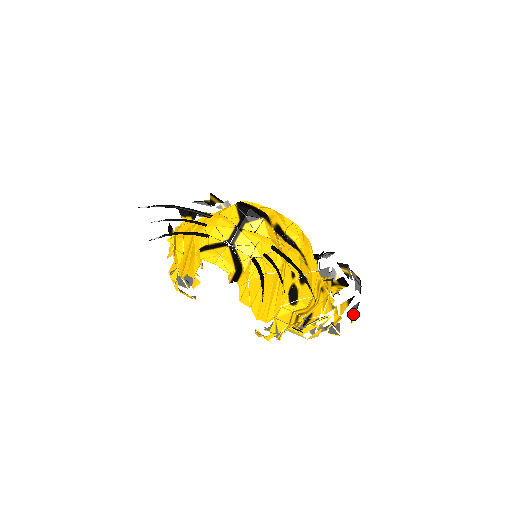
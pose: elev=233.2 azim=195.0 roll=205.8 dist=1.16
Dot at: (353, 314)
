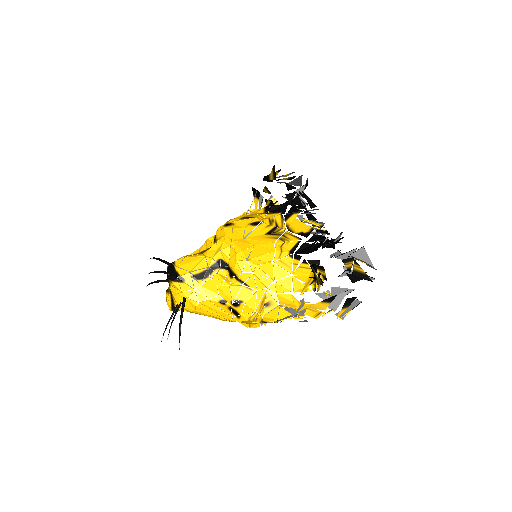
Dot at: (343, 308)
